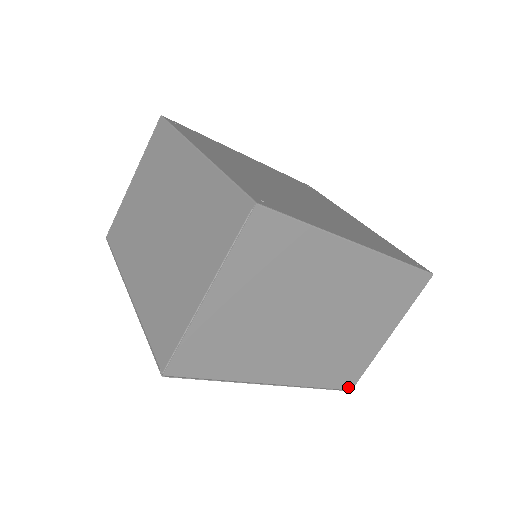
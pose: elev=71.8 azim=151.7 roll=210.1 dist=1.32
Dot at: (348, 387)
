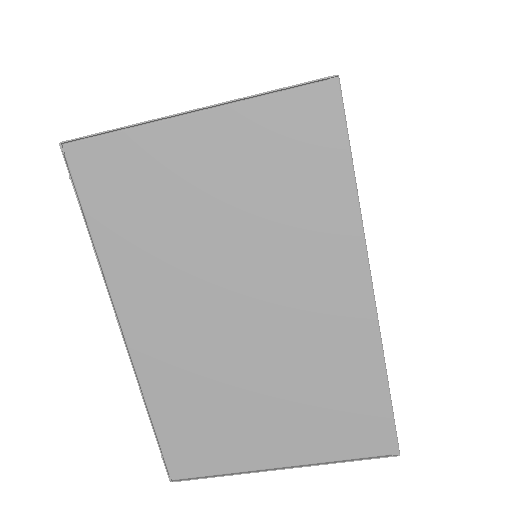
Dot at: occluded
